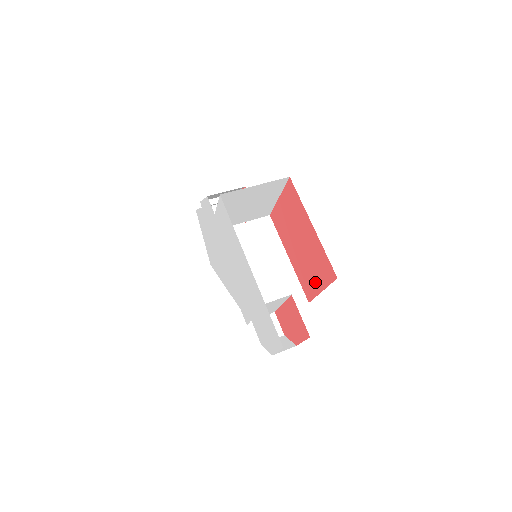
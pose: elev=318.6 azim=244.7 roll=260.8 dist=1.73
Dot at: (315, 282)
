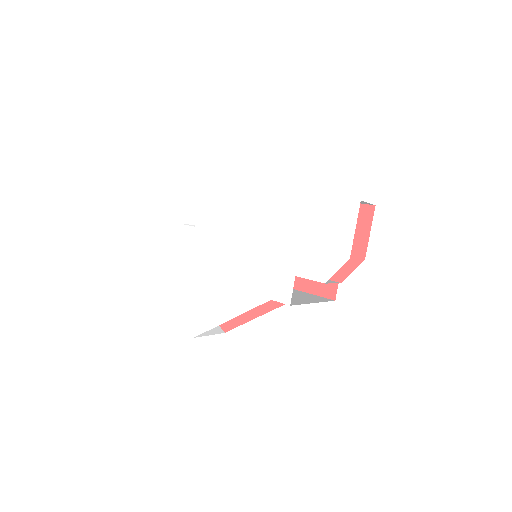
Dot at: occluded
